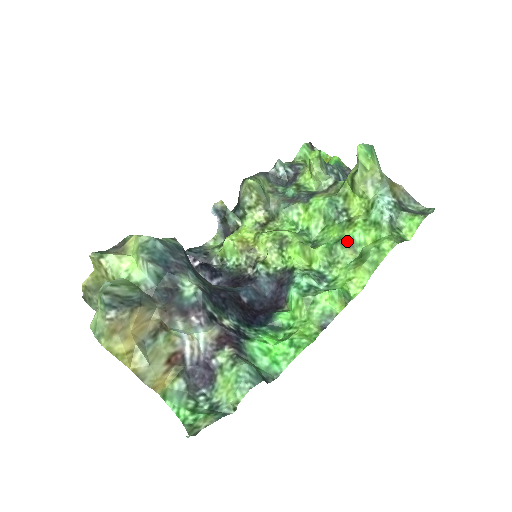
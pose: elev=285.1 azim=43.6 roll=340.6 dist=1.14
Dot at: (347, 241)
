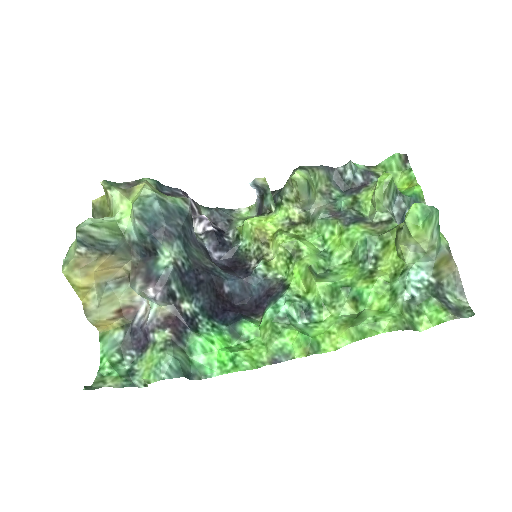
Dot at: (354, 292)
